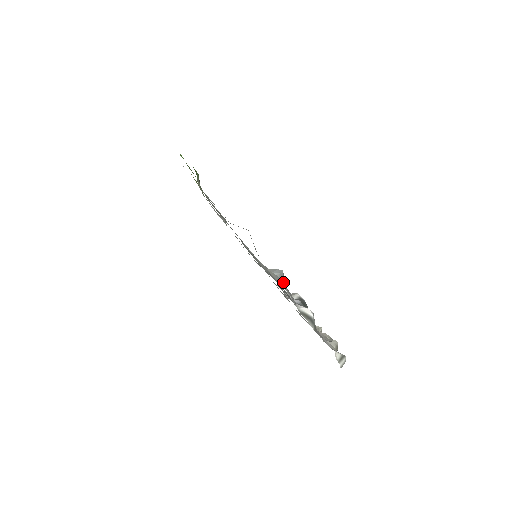
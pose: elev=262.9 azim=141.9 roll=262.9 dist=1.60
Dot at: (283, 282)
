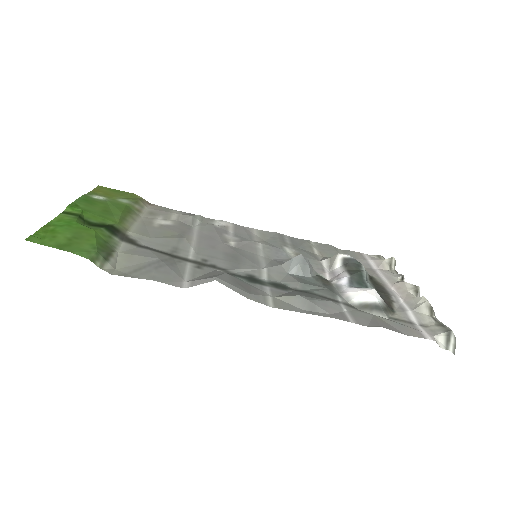
Dot at: (311, 266)
